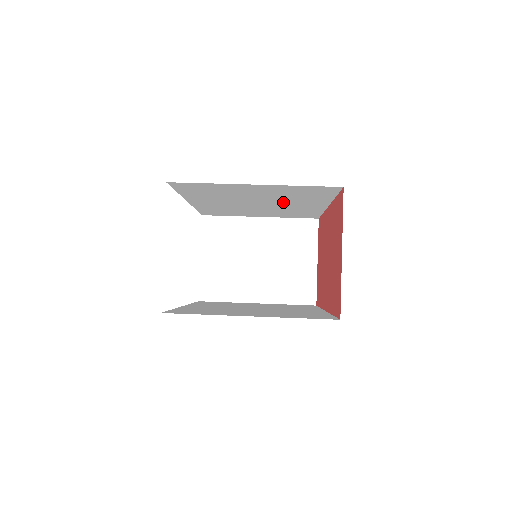
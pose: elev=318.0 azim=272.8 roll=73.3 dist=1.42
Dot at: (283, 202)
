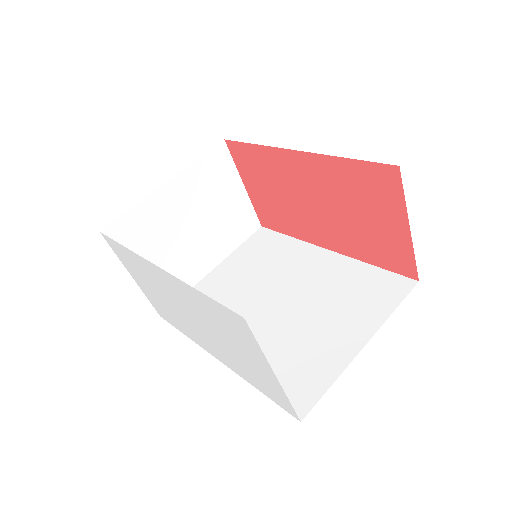
Dot at: occluded
